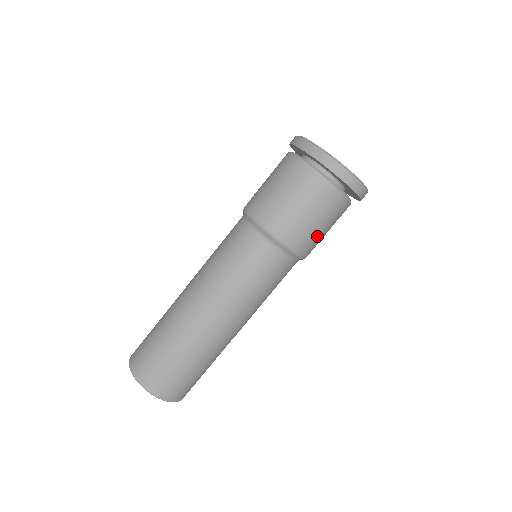
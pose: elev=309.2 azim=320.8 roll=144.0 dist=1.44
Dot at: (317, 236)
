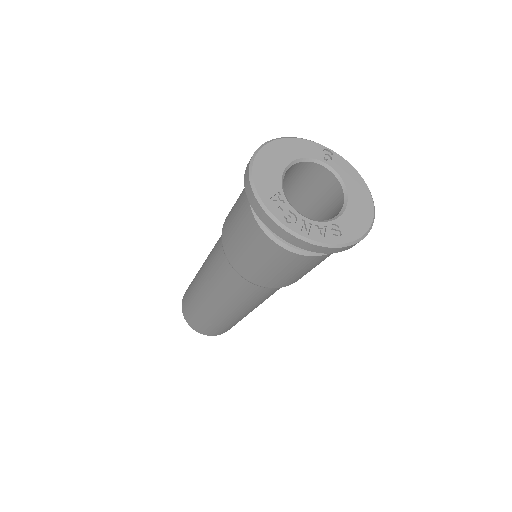
Dot at: occluded
